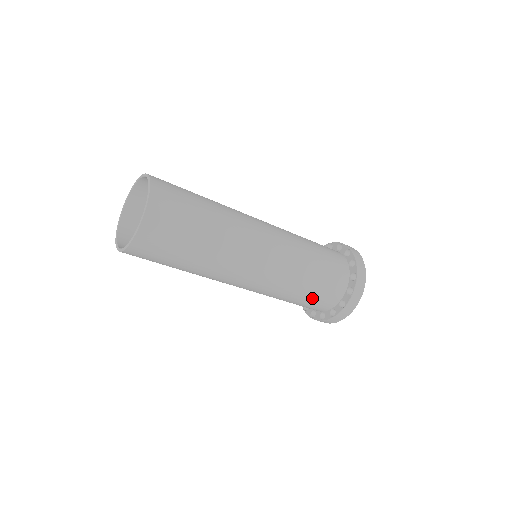
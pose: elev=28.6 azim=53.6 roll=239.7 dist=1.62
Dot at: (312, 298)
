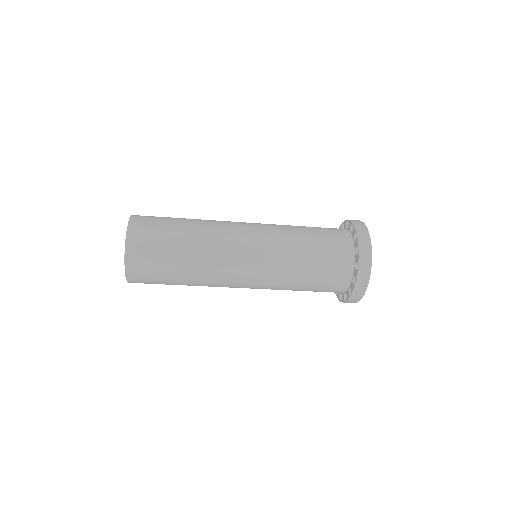
Dot at: (316, 289)
